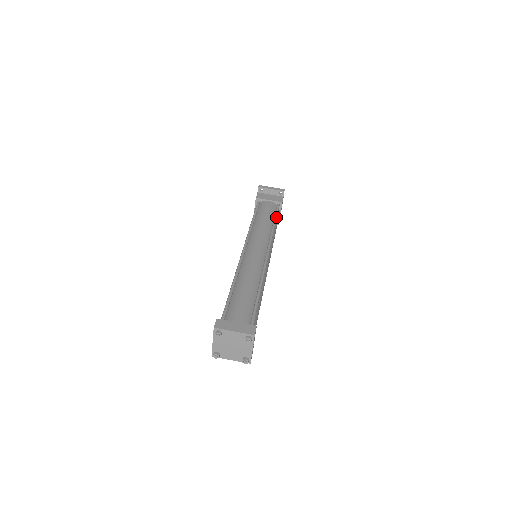
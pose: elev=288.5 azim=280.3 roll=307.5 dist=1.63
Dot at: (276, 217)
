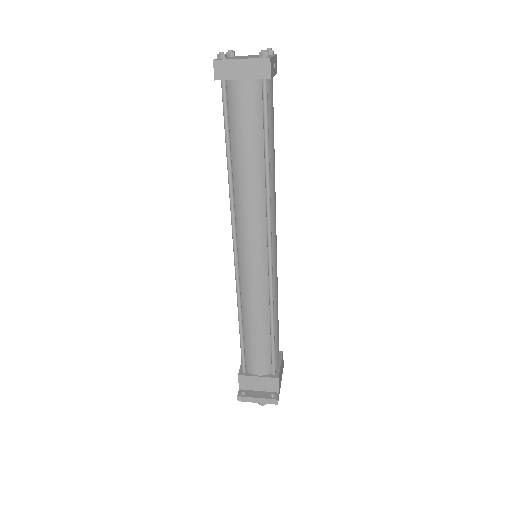
Dot at: occluded
